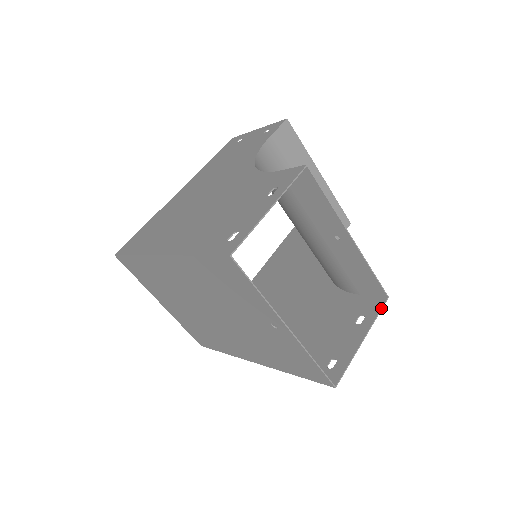
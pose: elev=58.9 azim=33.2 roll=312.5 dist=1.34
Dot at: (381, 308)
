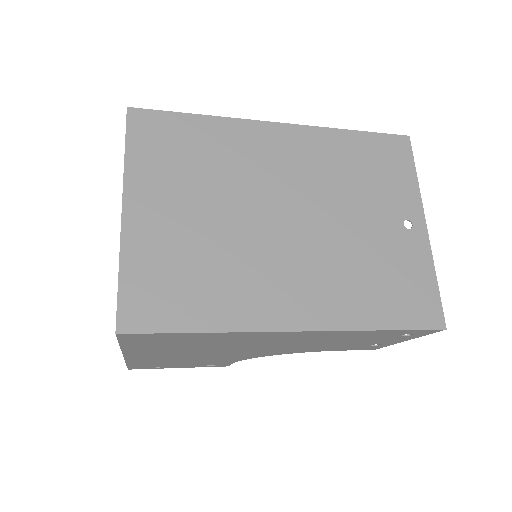
Dot at: occluded
